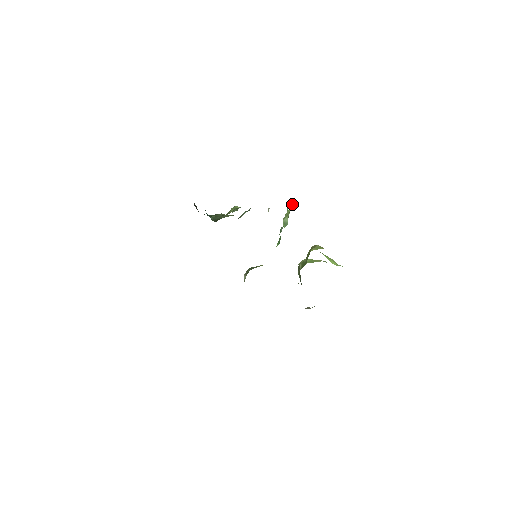
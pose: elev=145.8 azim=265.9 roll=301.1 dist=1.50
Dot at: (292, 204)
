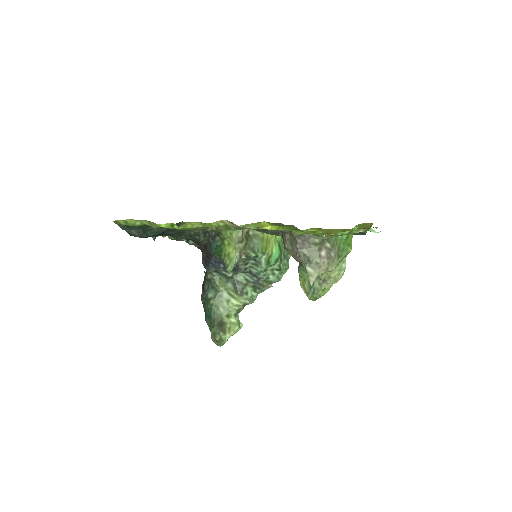
Dot at: occluded
